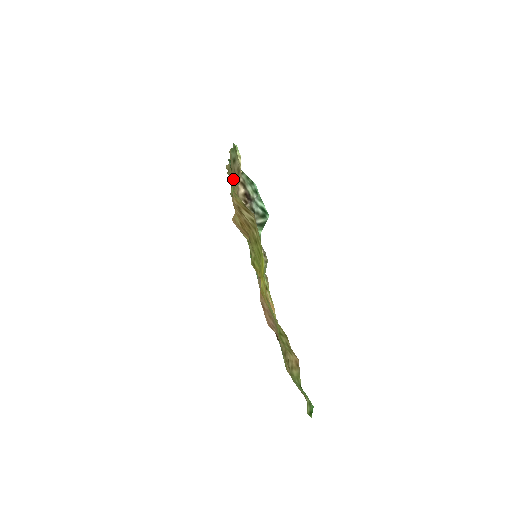
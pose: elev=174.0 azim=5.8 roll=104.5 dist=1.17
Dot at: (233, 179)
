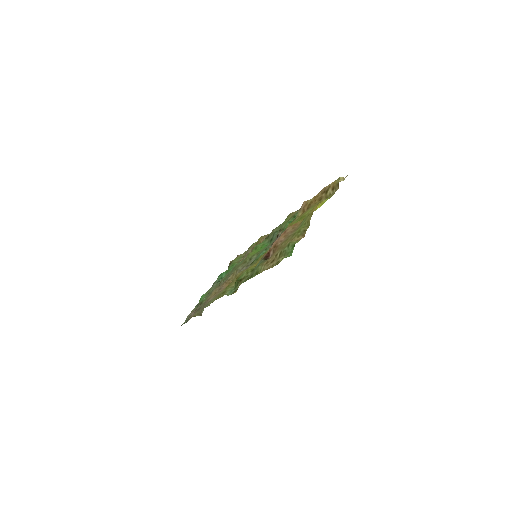
Dot at: occluded
